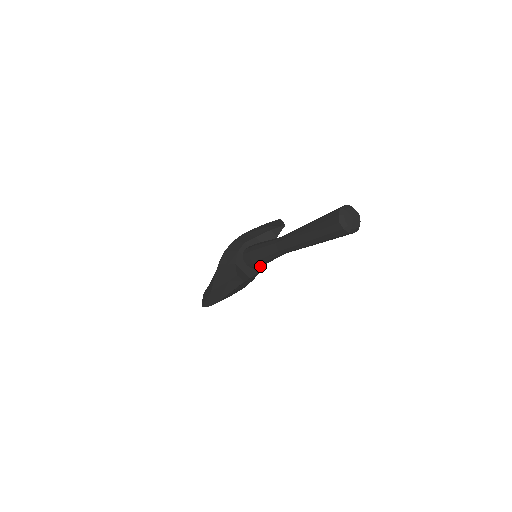
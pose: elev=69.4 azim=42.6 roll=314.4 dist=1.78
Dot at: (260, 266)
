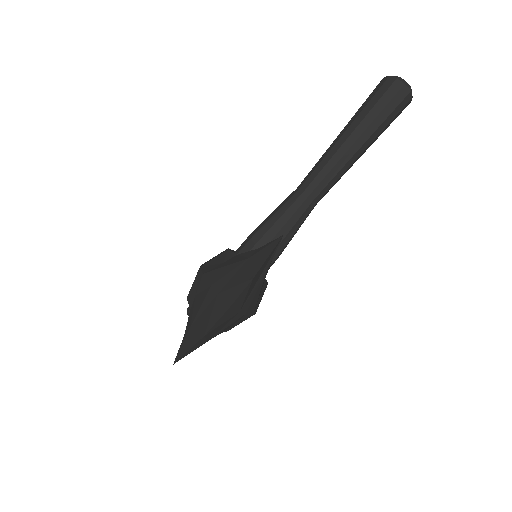
Dot at: occluded
